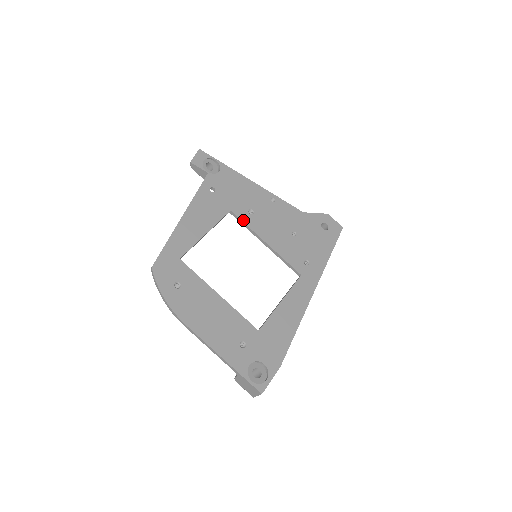
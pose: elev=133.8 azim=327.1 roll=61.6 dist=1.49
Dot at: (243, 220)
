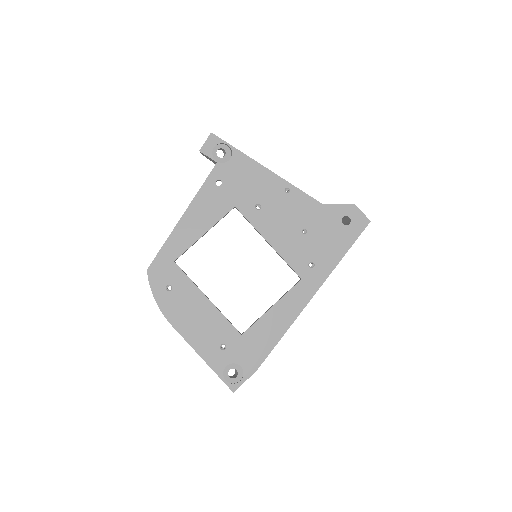
Dot at: (247, 217)
